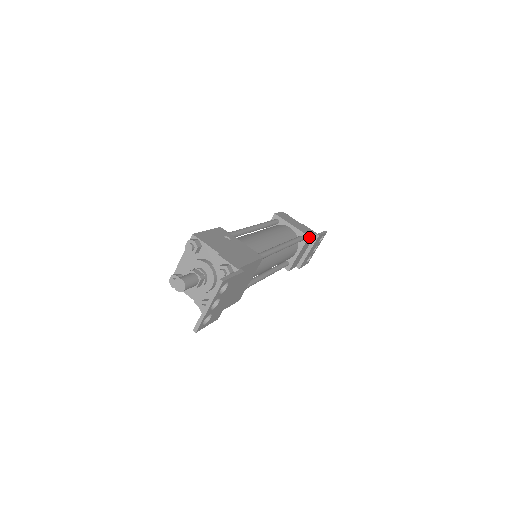
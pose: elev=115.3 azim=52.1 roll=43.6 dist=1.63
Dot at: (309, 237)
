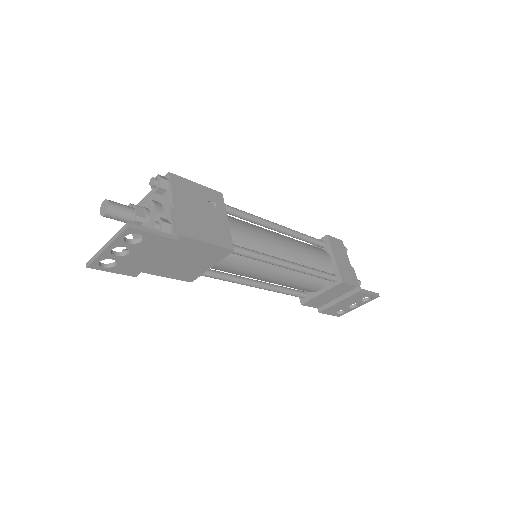
Dot at: (343, 283)
